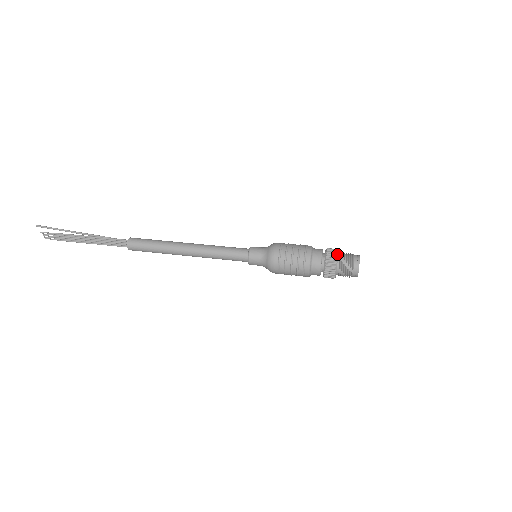
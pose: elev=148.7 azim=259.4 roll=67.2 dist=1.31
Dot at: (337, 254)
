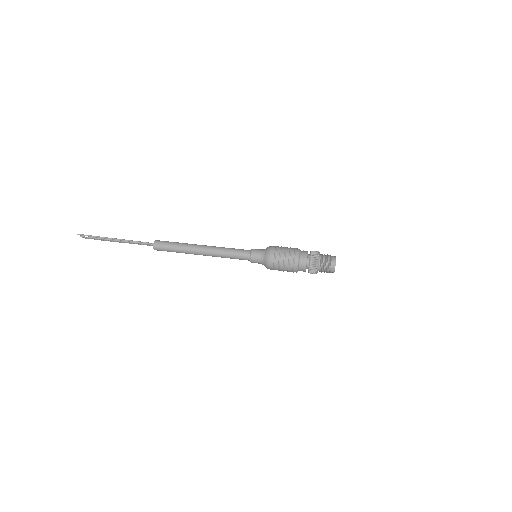
Dot at: (318, 260)
